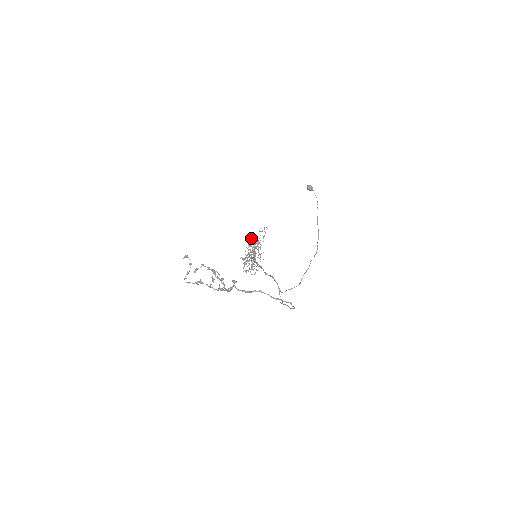
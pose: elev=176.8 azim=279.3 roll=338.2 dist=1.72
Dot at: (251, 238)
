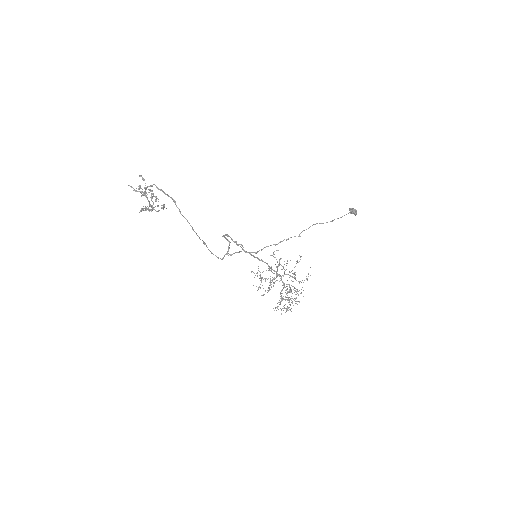
Dot at: (273, 254)
